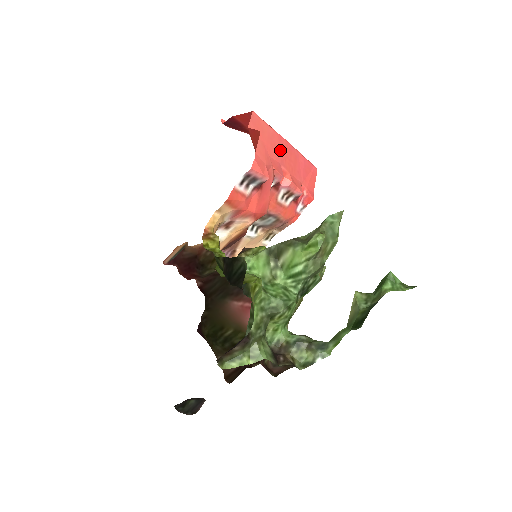
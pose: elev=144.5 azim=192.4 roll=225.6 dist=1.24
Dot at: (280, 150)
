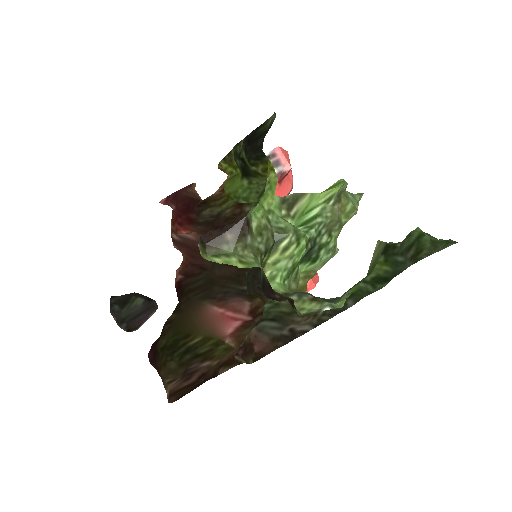
Dot at: occluded
